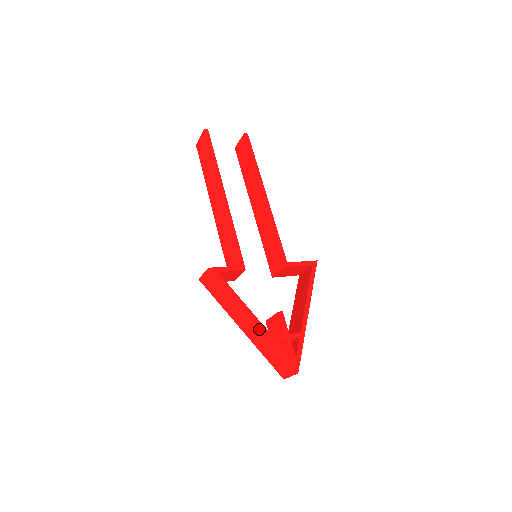
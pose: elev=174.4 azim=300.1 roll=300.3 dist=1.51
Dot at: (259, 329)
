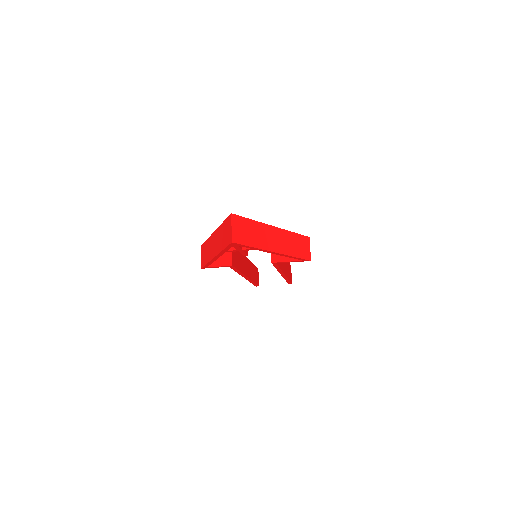
Dot at: (217, 231)
